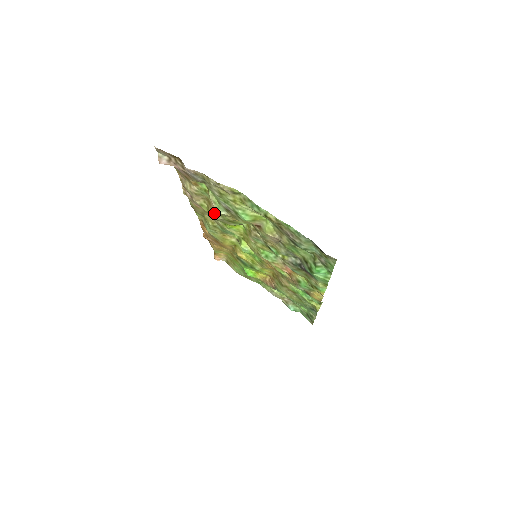
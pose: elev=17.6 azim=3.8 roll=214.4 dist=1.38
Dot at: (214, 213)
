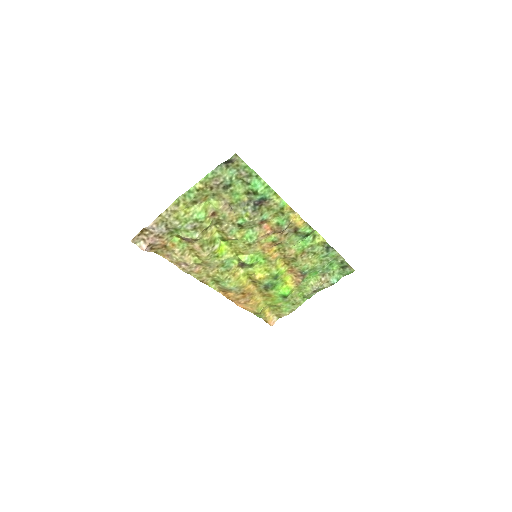
Dot at: (201, 251)
